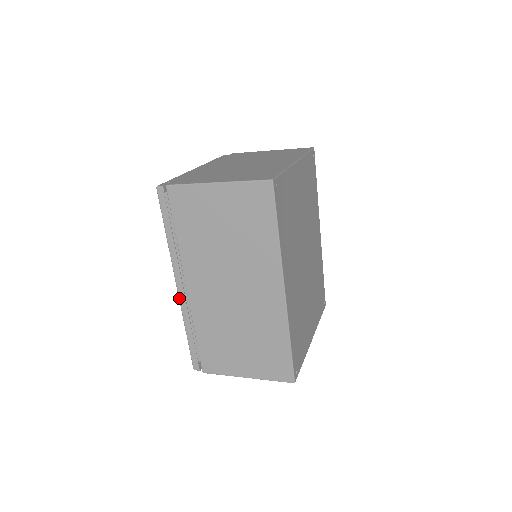
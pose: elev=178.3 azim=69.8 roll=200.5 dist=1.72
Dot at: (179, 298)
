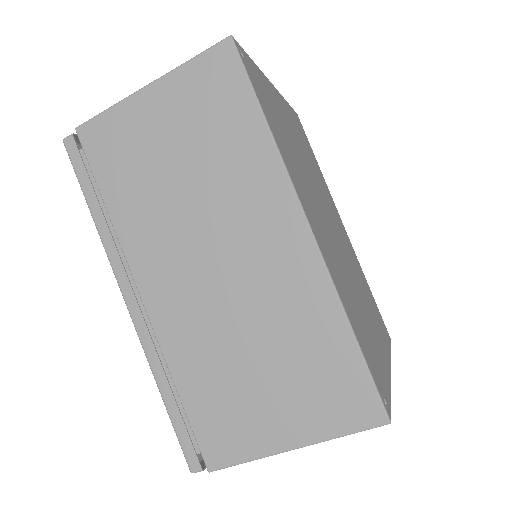
Dot at: (134, 326)
